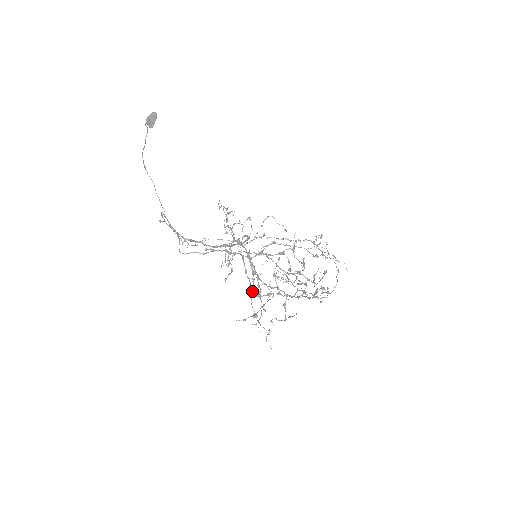
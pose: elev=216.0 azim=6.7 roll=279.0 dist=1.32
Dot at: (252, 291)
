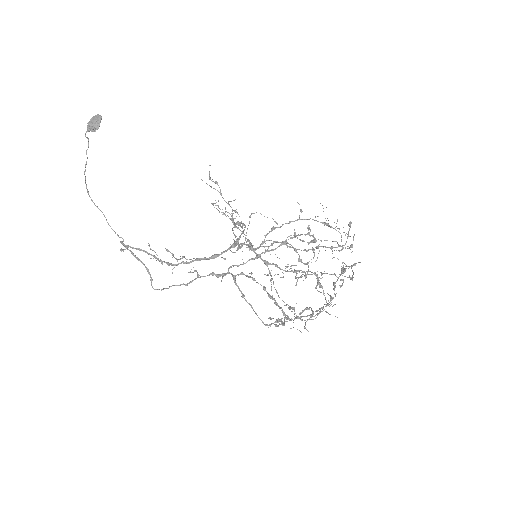
Dot at: occluded
